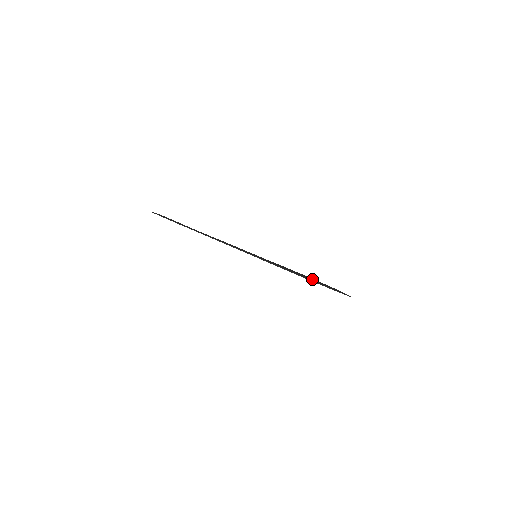
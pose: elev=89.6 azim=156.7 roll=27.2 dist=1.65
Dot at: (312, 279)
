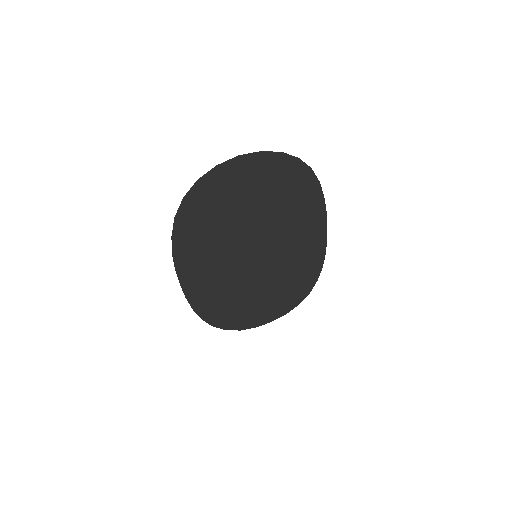
Dot at: (287, 281)
